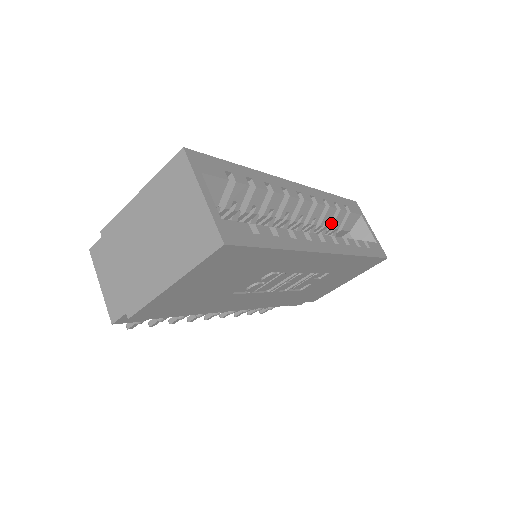
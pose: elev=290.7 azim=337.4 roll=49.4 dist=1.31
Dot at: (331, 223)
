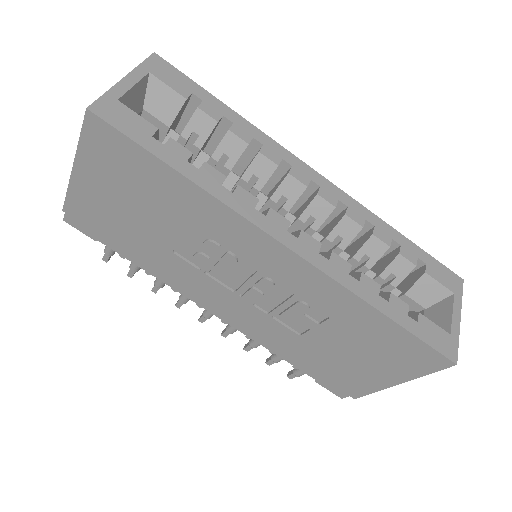
Dot at: (382, 269)
